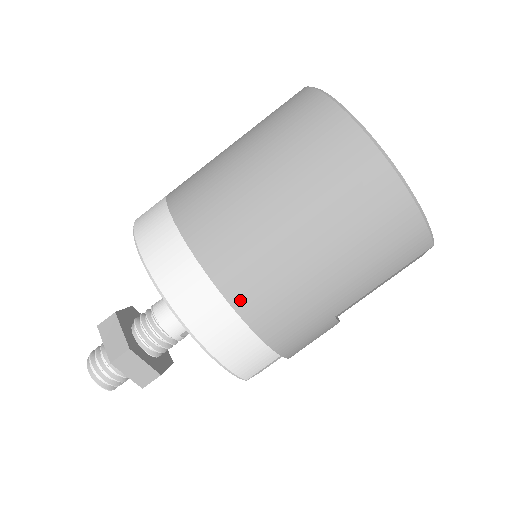
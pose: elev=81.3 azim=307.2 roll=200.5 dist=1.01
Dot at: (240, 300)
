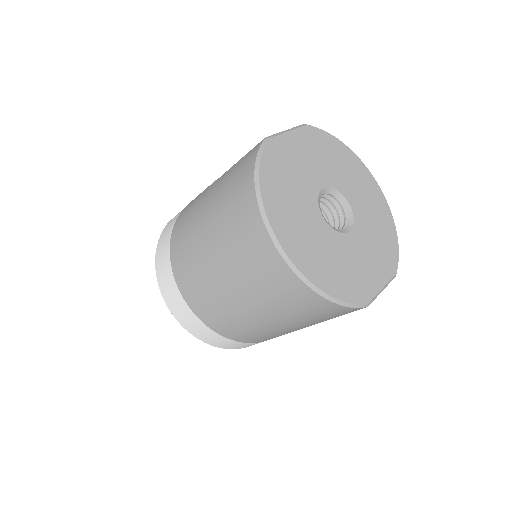
Dot at: (215, 327)
